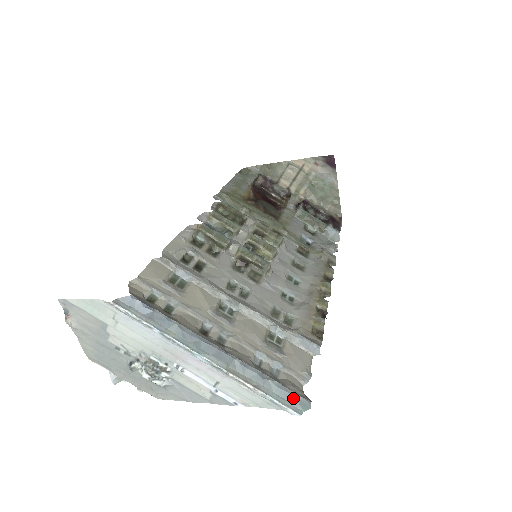
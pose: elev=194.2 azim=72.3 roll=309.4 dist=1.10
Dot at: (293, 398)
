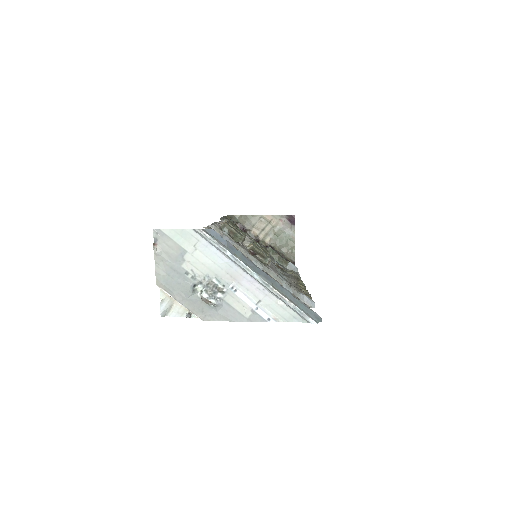
Dot at: (312, 313)
